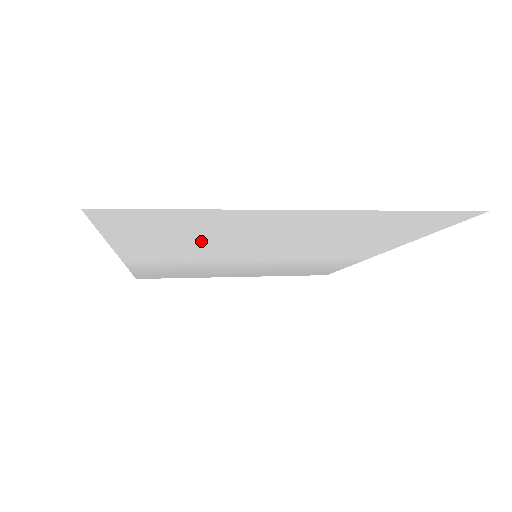
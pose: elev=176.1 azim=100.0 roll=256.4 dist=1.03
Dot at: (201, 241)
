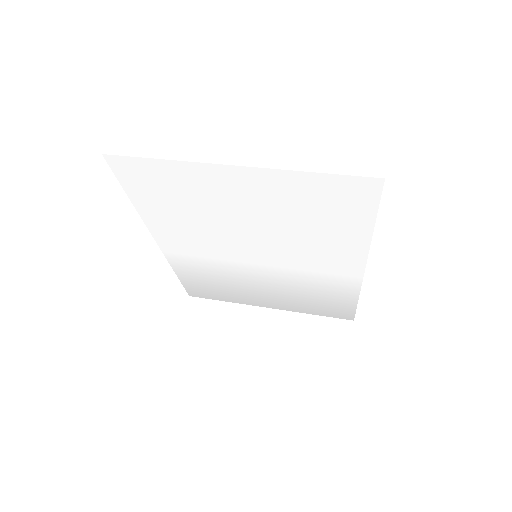
Dot at: (198, 218)
